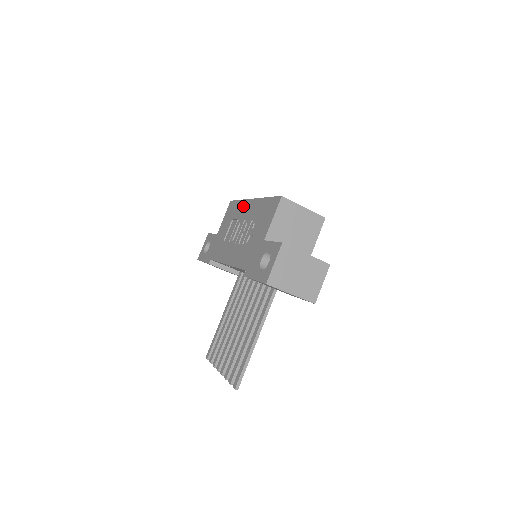
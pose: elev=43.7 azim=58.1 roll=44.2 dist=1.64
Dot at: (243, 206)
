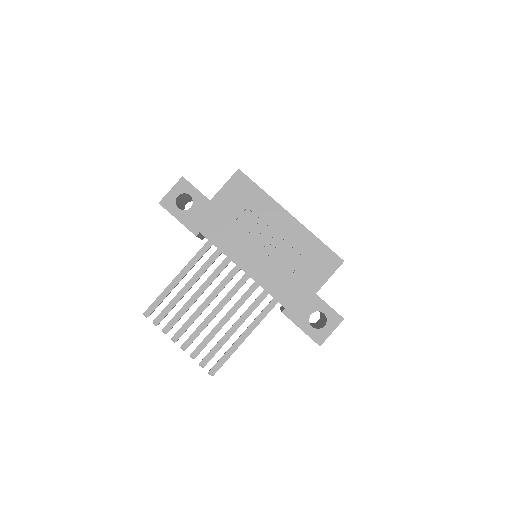
Dot at: (272, 209)
